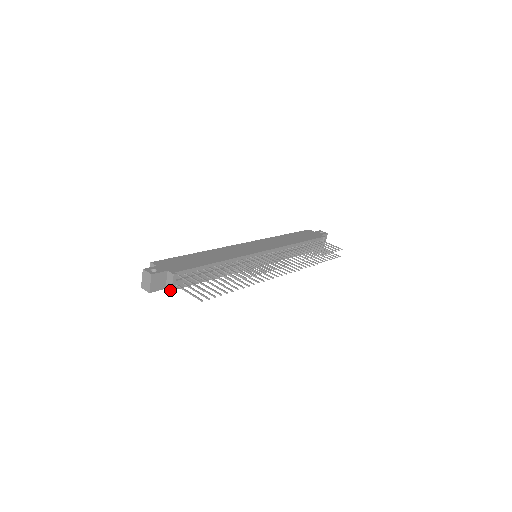
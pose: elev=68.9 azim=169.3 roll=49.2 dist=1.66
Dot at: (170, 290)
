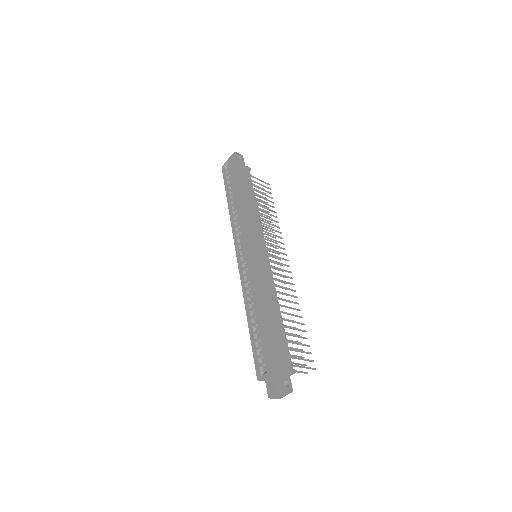
Dot at: occluded
